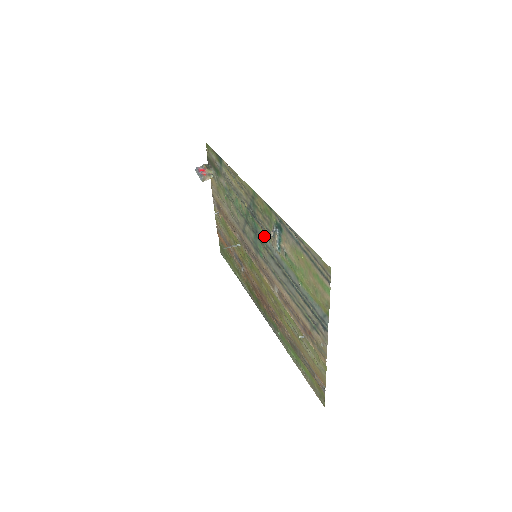
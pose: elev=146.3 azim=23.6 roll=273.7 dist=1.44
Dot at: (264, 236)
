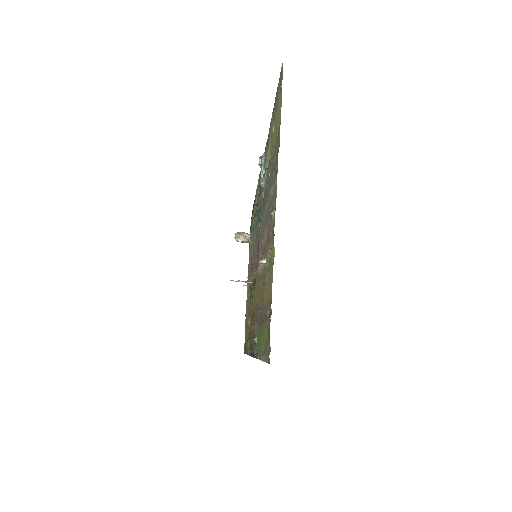
Dot at: occluded
